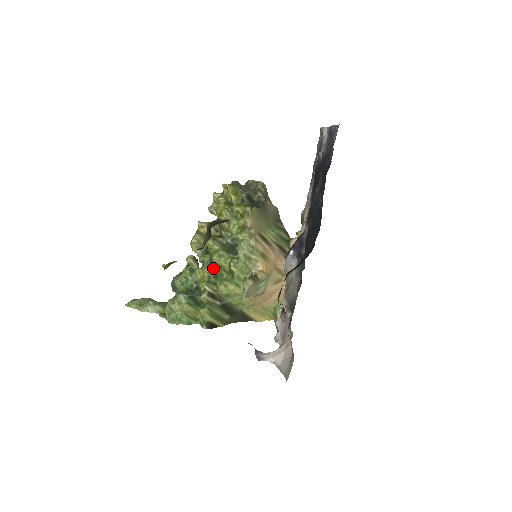
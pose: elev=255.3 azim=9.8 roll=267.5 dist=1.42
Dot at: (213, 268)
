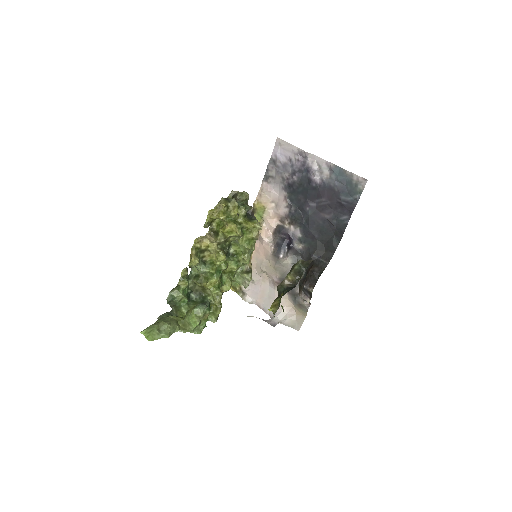
Dot at: (221, 276)
